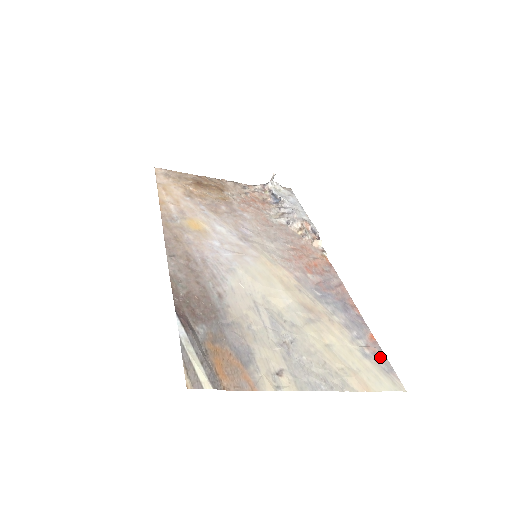
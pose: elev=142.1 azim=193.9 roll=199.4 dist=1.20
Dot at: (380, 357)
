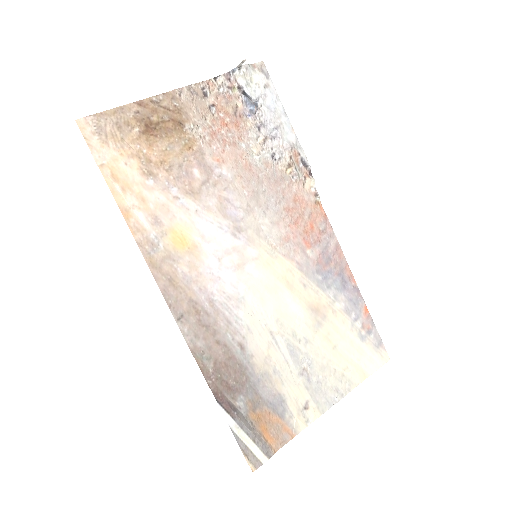
Dot at: (372, 332)
